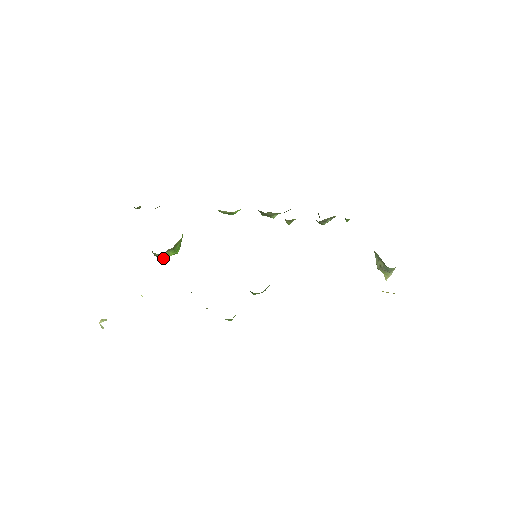
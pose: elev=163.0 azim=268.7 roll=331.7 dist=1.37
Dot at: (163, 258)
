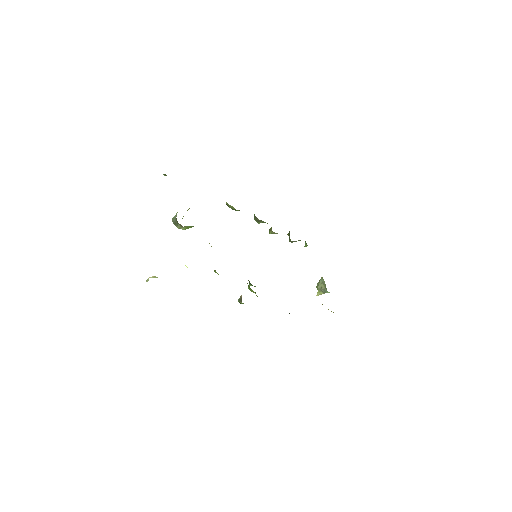
Dot at: occluded
